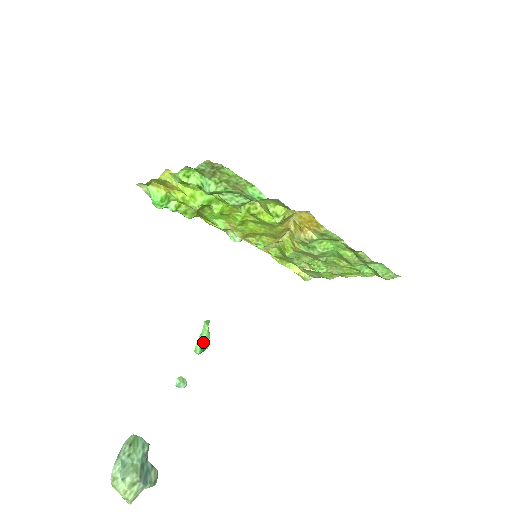
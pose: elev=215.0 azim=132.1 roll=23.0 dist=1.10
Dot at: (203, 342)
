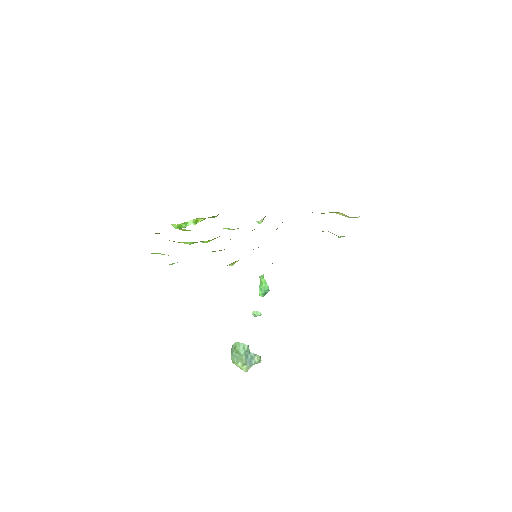
Dot at: (262, 290)
